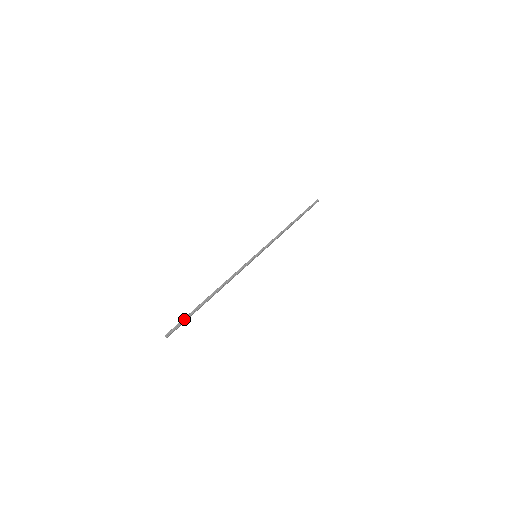
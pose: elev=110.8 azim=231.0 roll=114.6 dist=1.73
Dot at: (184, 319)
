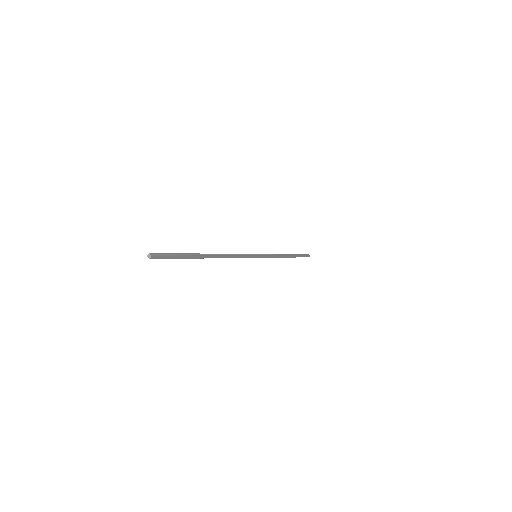
Dot at: (175, 254)
